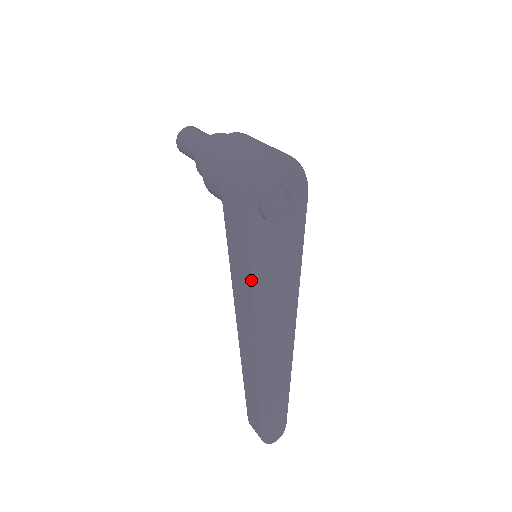
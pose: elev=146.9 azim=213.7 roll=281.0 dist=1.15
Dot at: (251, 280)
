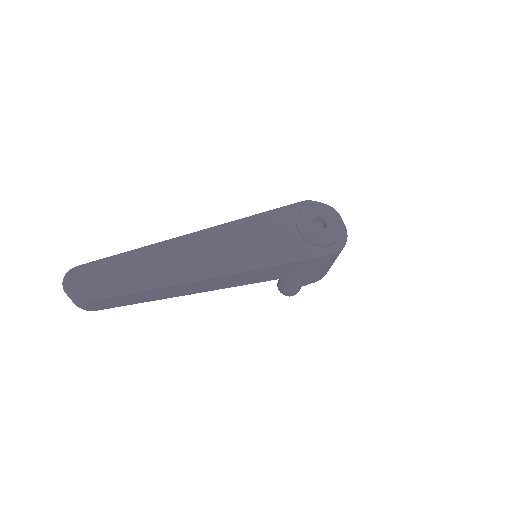
Dot at: (246, 217)
